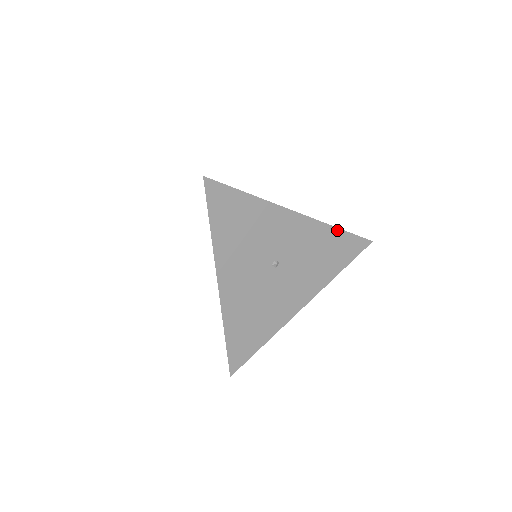
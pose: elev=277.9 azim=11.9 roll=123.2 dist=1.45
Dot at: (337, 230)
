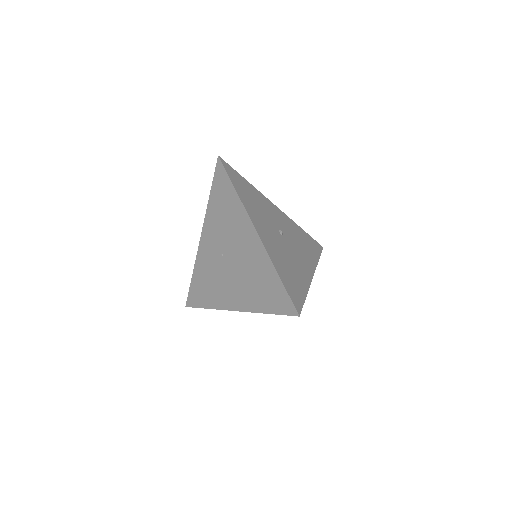
Dot at: (301, 229)
